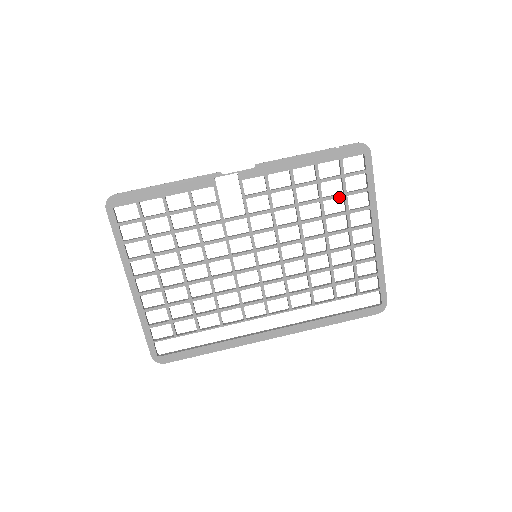
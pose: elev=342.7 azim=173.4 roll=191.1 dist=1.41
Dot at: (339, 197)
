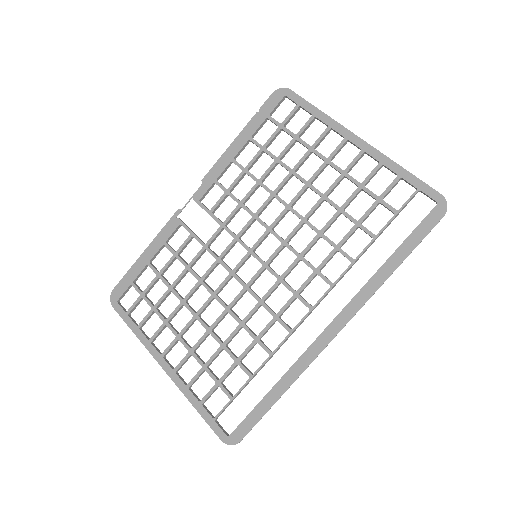
Dot at: (292, 144)
